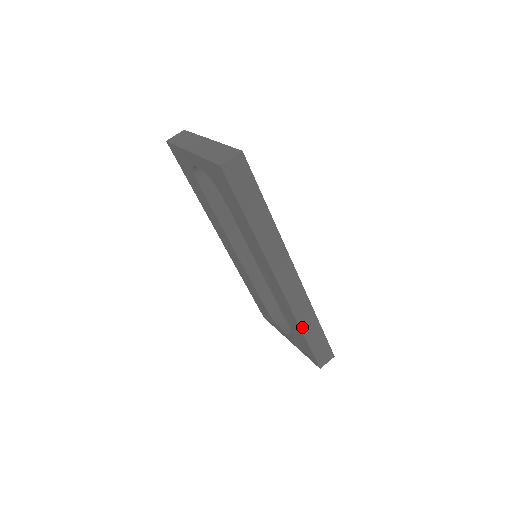
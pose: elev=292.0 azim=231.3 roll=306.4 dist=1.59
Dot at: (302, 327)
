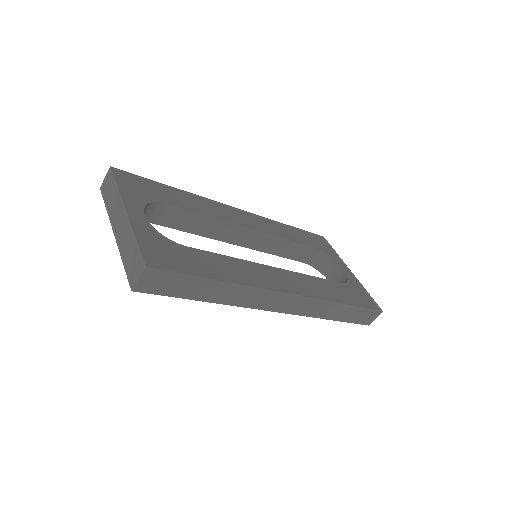
Dot at: (327, 317)
